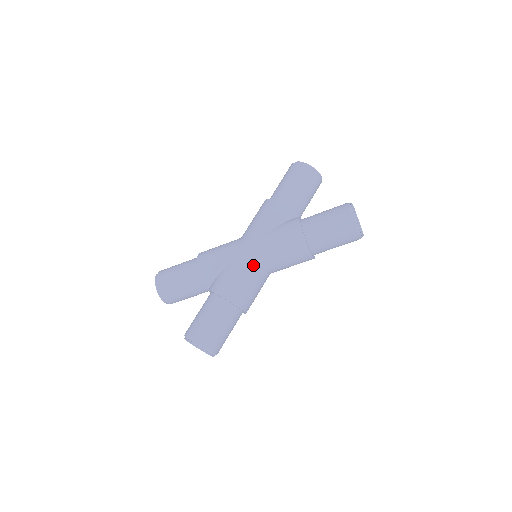
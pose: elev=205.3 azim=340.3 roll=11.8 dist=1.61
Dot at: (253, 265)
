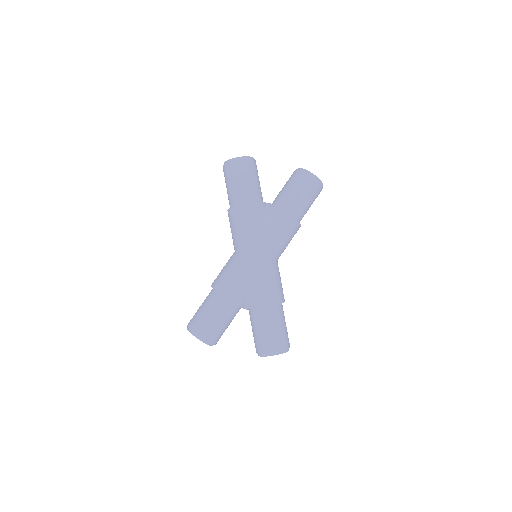
Dot at: (271, 265)
